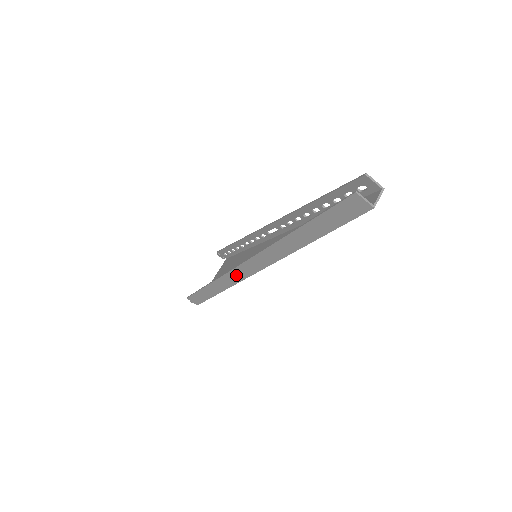
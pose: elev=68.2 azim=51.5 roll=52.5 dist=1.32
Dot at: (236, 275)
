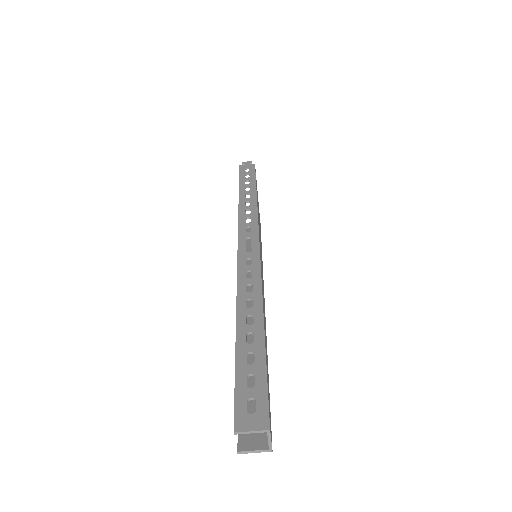
Dot at: occluded
